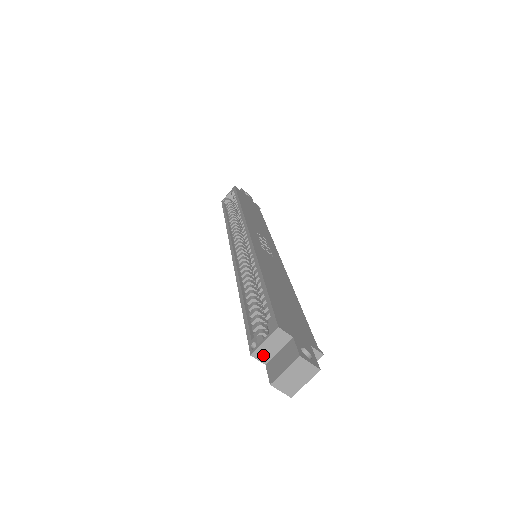
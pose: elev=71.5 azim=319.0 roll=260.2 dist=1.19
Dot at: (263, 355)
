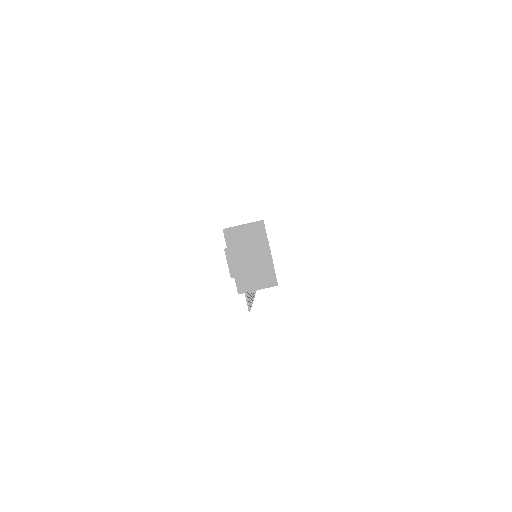
Dot at: (232, 237)
